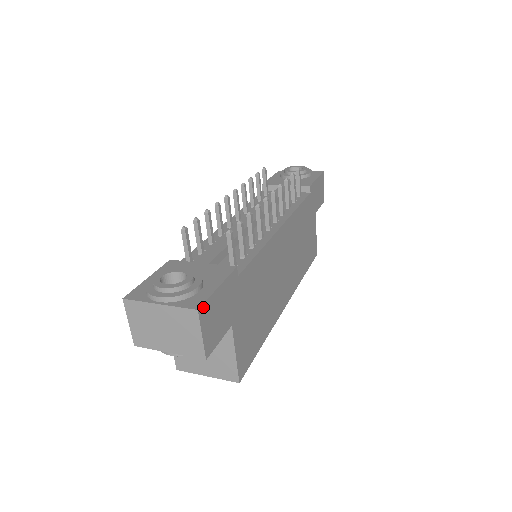
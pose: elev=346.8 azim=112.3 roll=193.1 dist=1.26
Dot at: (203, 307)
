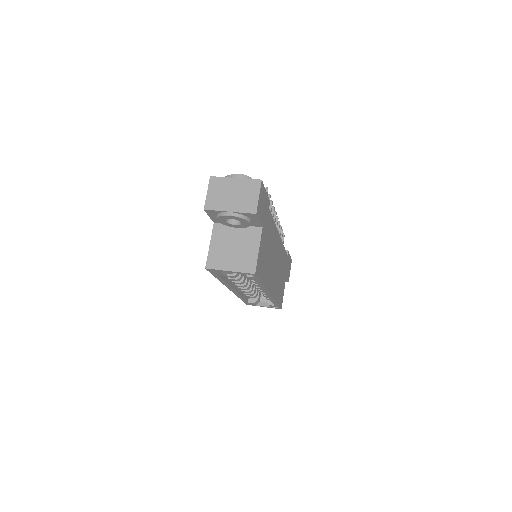
Dot at: (262, 184)
